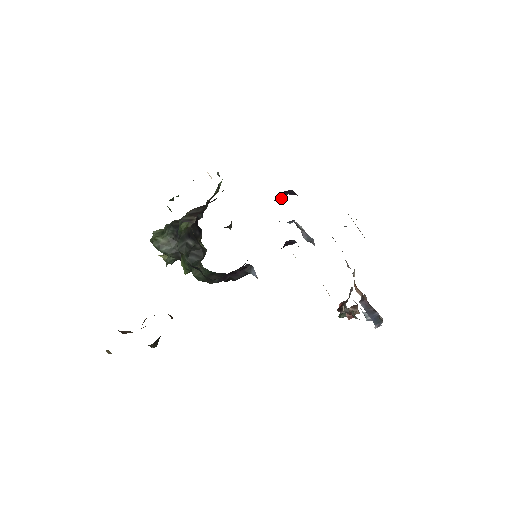
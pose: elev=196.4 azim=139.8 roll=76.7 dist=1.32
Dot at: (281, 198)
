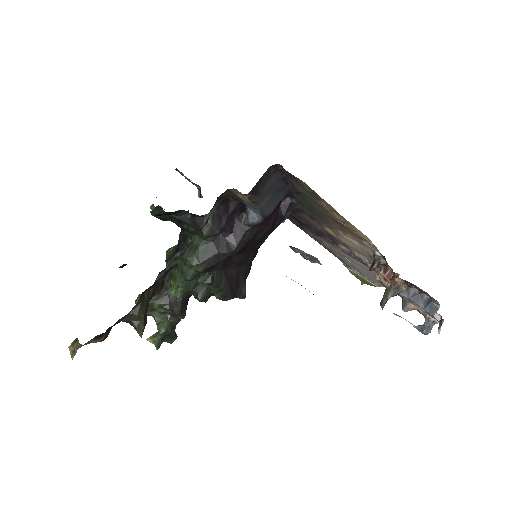
Dot at: occluded
